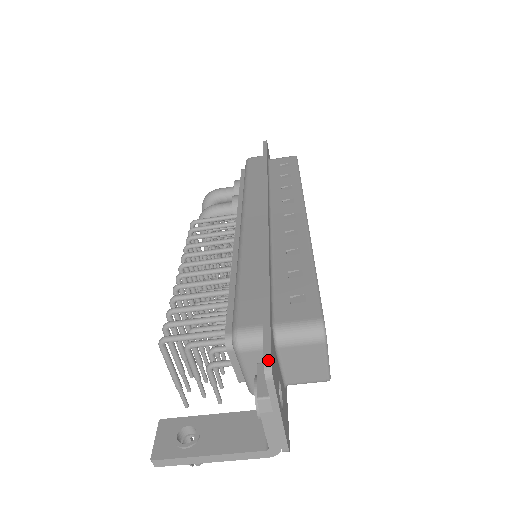
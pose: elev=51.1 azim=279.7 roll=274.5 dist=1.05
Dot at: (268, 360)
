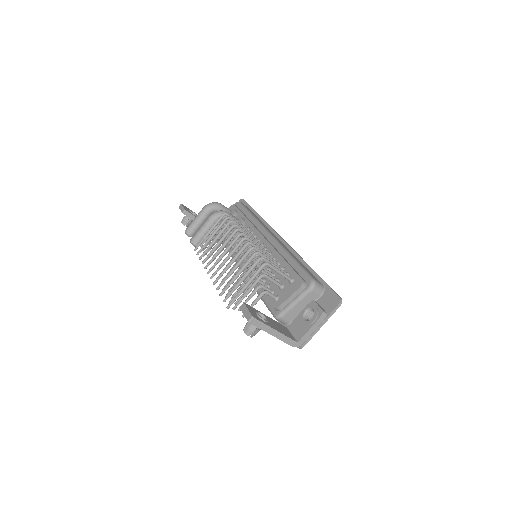
Dot at: occluded
